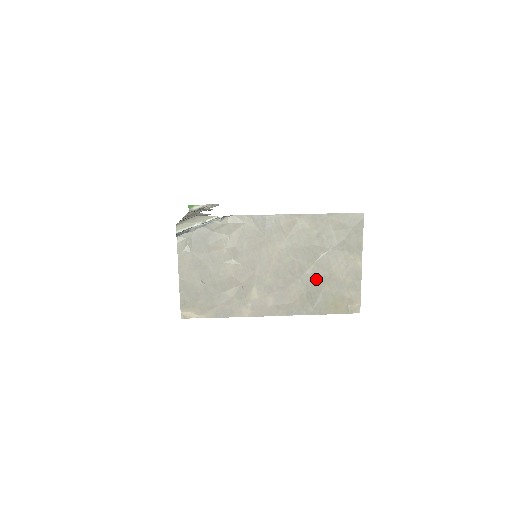
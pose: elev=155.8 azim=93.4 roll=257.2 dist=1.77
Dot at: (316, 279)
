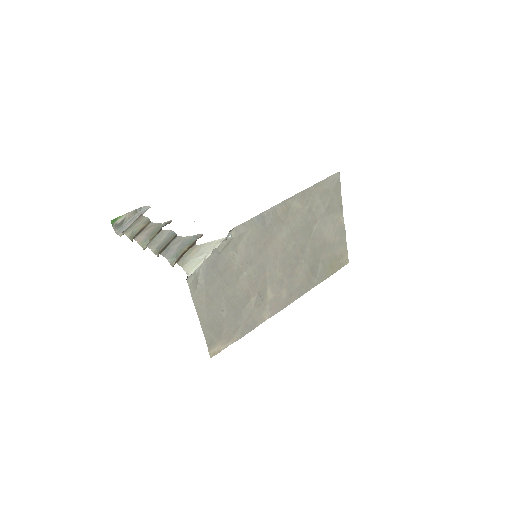
Dot at: (315, 252)
